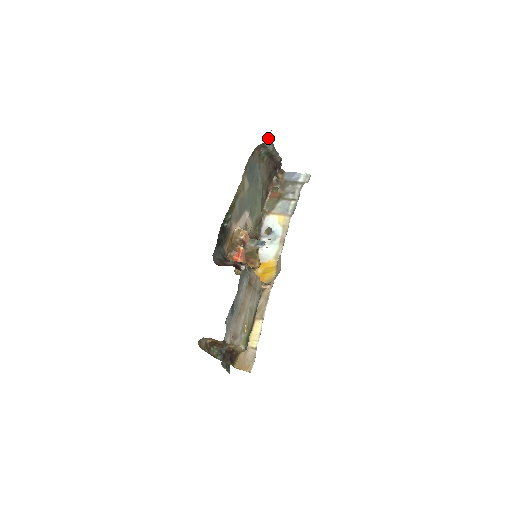
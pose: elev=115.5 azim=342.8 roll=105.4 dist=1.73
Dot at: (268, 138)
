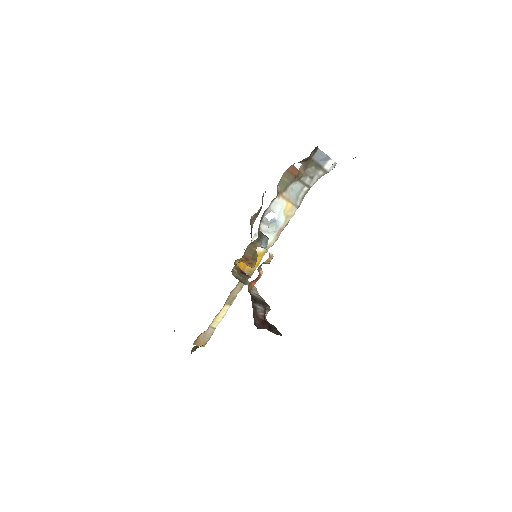
Dot at: occluded
